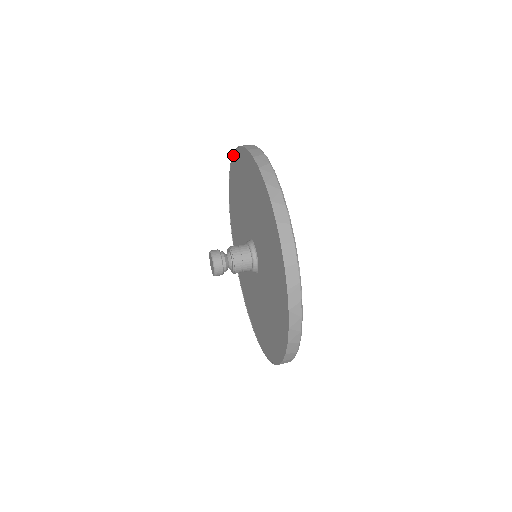
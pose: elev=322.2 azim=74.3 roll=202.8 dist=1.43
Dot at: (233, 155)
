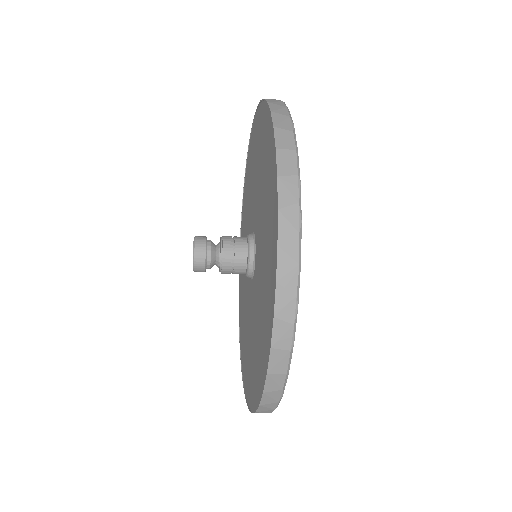
Dot at: (247, 155)
